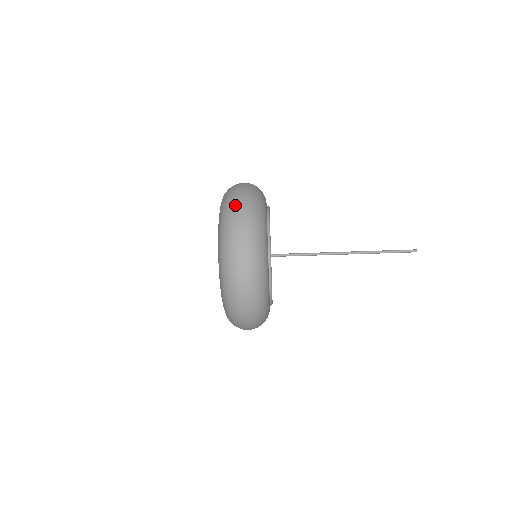
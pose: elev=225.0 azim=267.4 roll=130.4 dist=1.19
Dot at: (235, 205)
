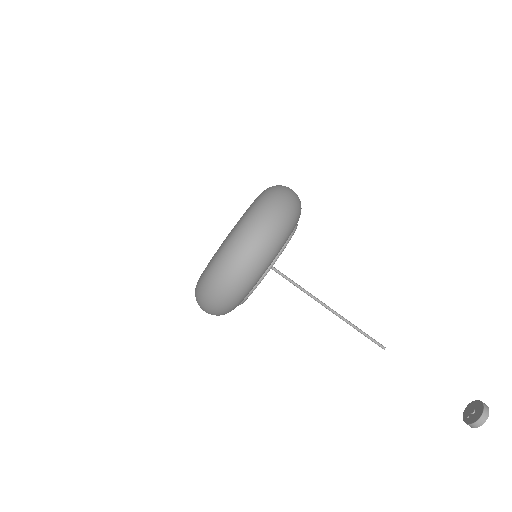
Dot at: (273, 207)
